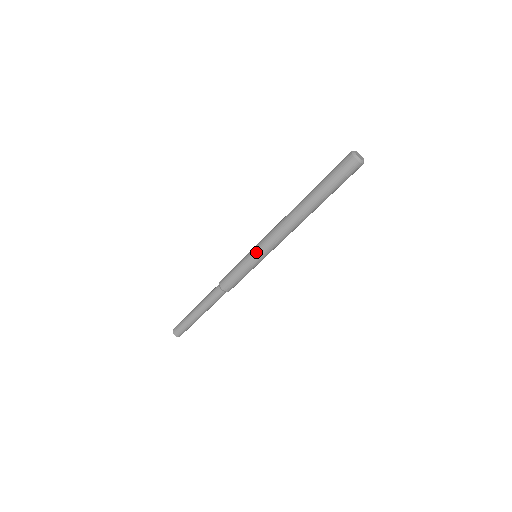
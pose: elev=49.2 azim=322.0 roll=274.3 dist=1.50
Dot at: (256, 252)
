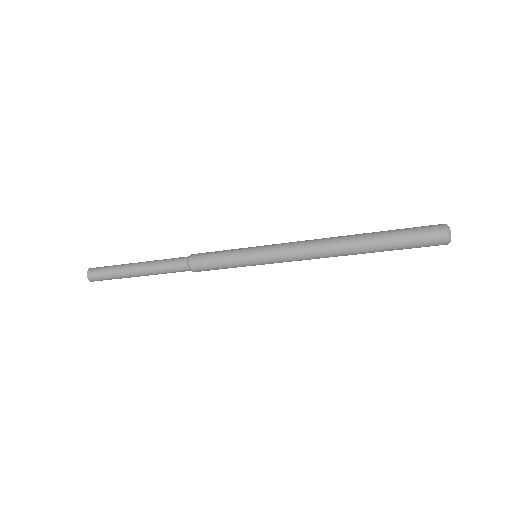
Dot at: occluded
